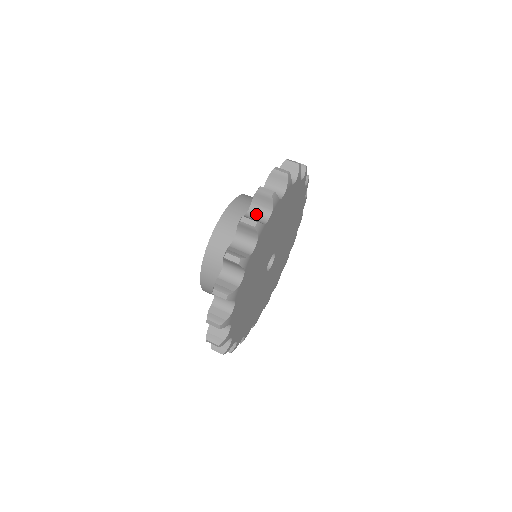
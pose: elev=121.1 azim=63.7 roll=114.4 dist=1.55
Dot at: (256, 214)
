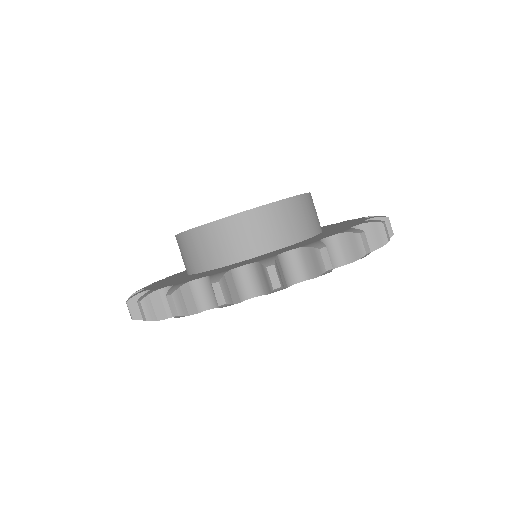
Dot at: occluded
